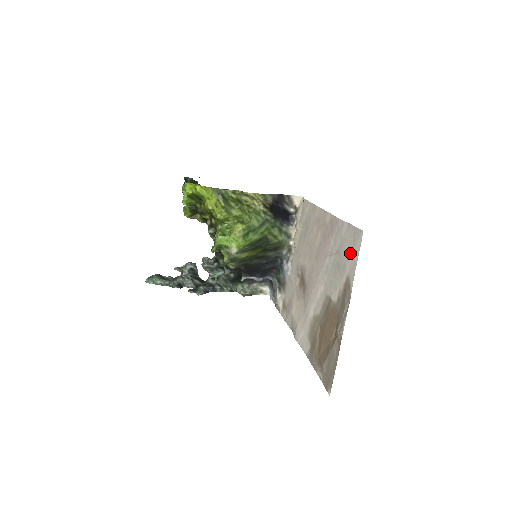
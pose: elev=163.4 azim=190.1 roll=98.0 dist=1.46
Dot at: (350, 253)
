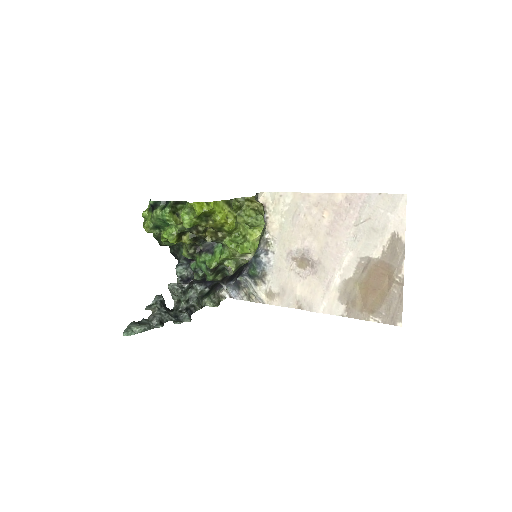
Dot at: (391, 215)
